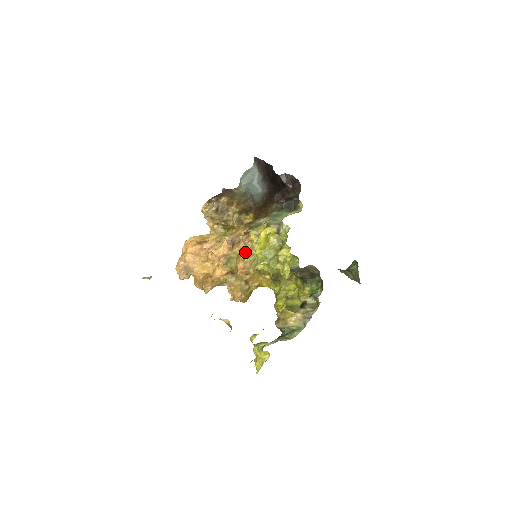
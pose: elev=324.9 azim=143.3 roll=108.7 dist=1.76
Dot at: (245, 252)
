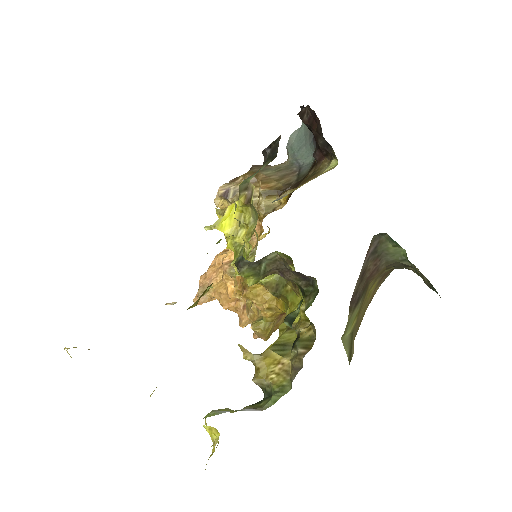
Dot at: occluded
